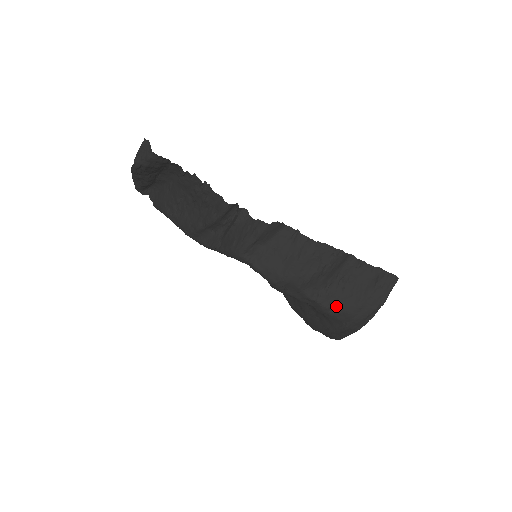
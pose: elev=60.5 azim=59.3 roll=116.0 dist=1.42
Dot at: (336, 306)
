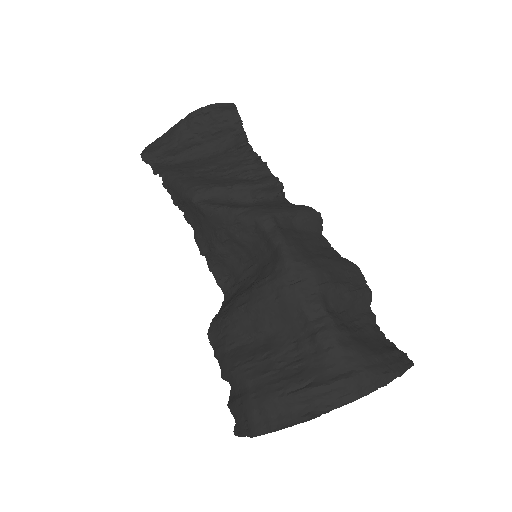
Dot at: (348, 339)
